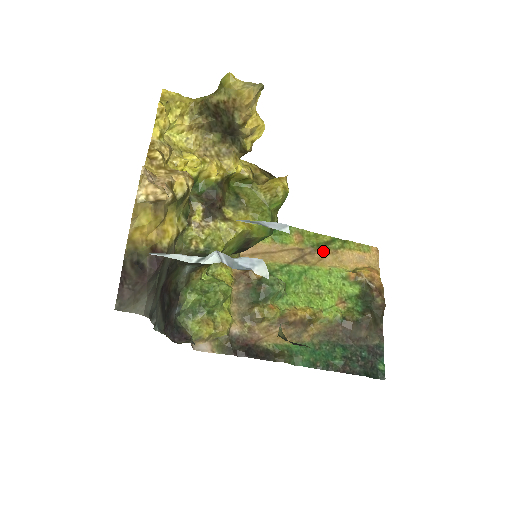
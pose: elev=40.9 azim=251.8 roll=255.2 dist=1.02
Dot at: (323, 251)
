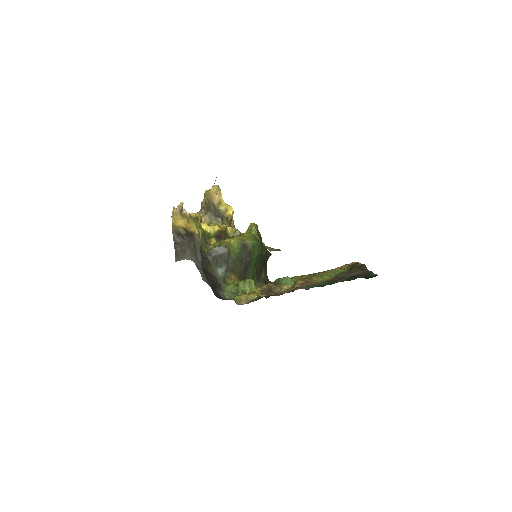
Dot at: (318, 274)
